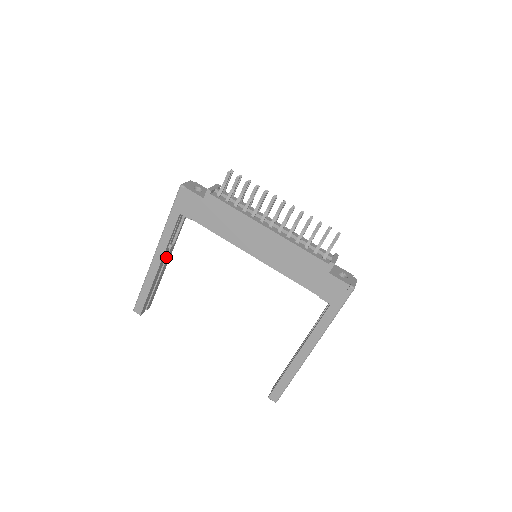
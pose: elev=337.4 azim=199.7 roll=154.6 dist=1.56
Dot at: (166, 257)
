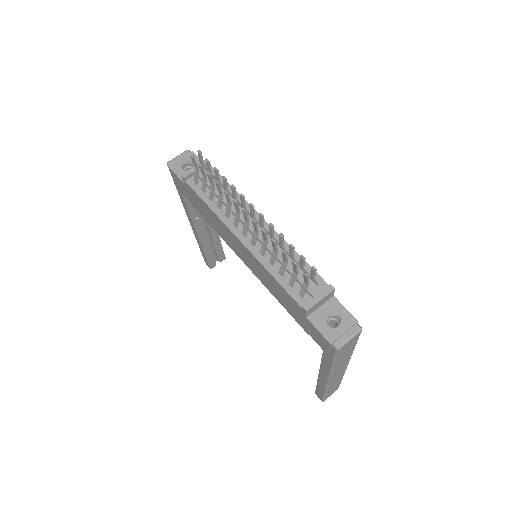
Dot at: (206, 223)
